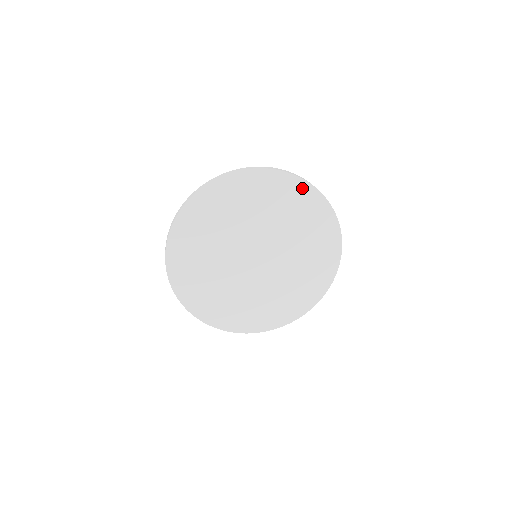
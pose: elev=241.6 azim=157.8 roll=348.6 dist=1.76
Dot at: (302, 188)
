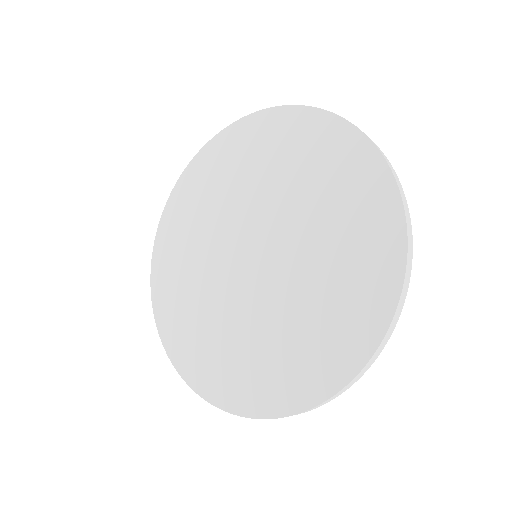
Dot at: (377, 179)
